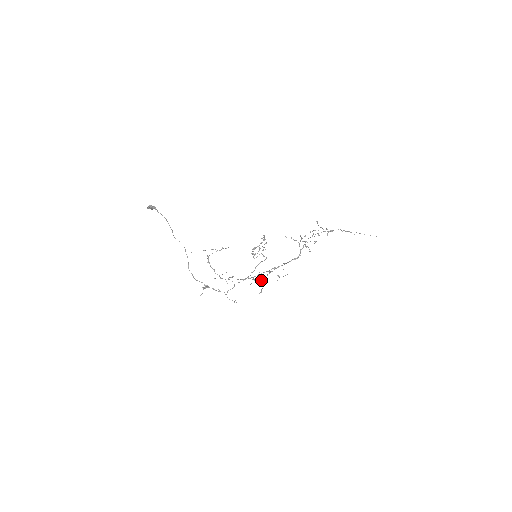
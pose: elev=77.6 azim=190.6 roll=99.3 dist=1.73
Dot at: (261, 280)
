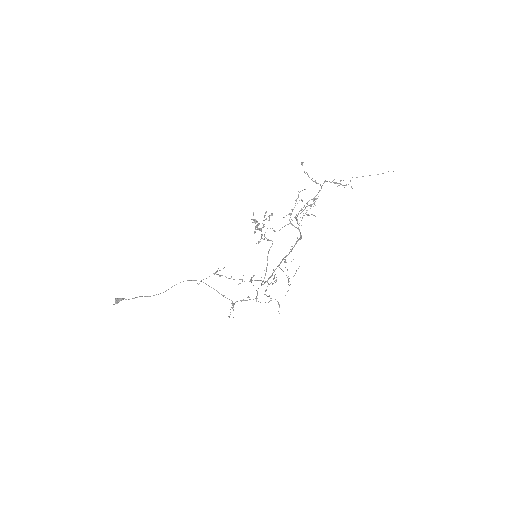
Dot at: (270, 298)
